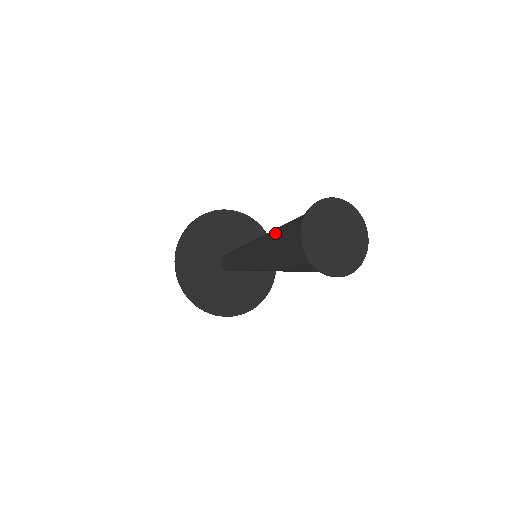
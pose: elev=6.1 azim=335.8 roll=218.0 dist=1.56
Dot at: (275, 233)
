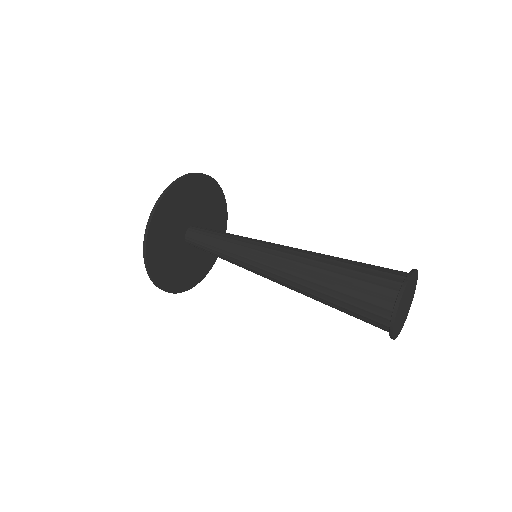
Dot at: (323, 301)
